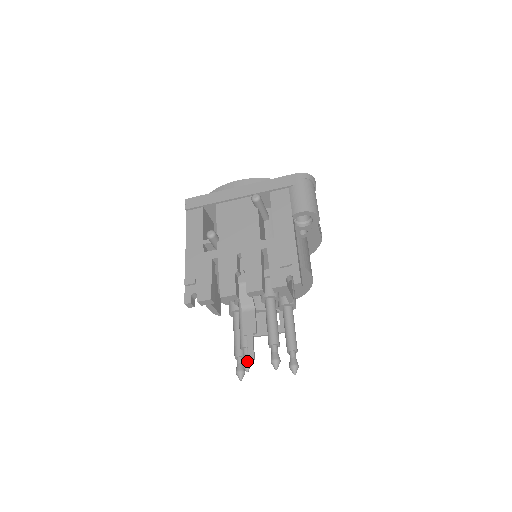
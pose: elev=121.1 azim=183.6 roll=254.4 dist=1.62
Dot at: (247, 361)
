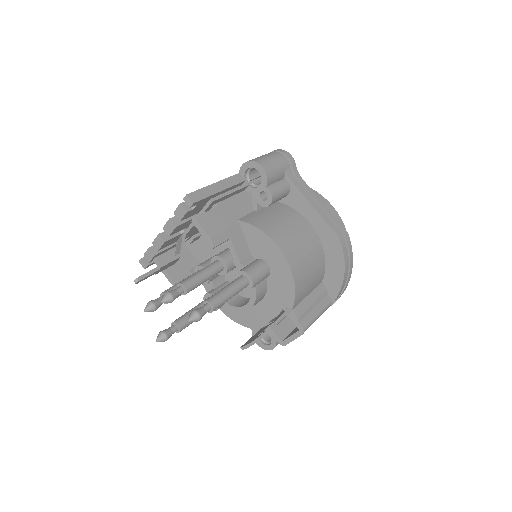
Dot at: (150, 301)
